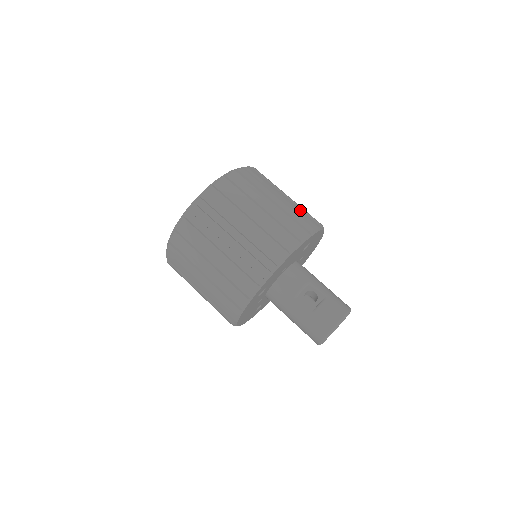
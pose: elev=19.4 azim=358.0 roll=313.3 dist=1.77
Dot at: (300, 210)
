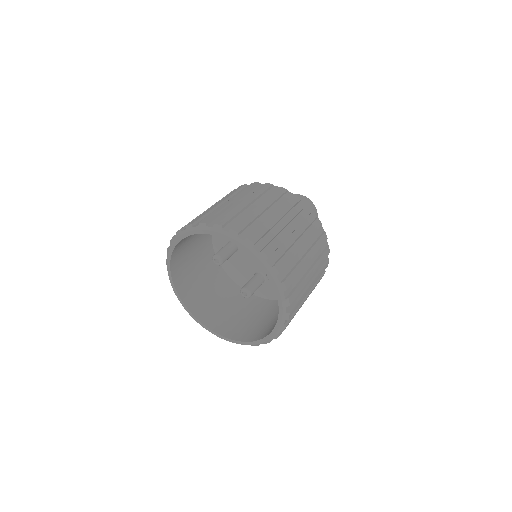
Dot at: (300, 218)
